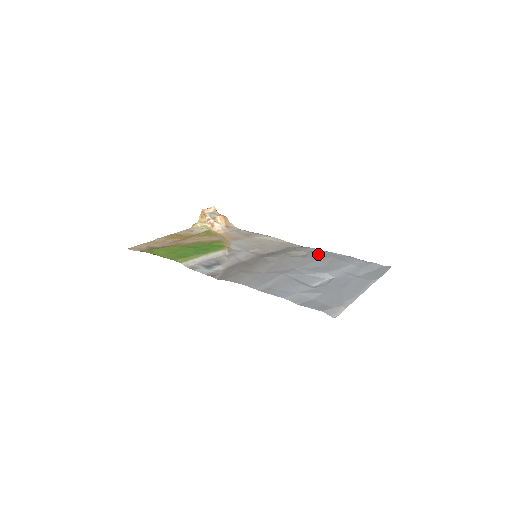
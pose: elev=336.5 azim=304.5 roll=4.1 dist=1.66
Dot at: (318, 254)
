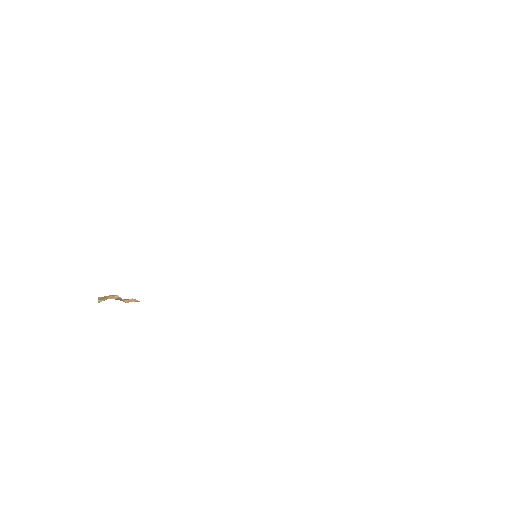
Dot at: occluded
